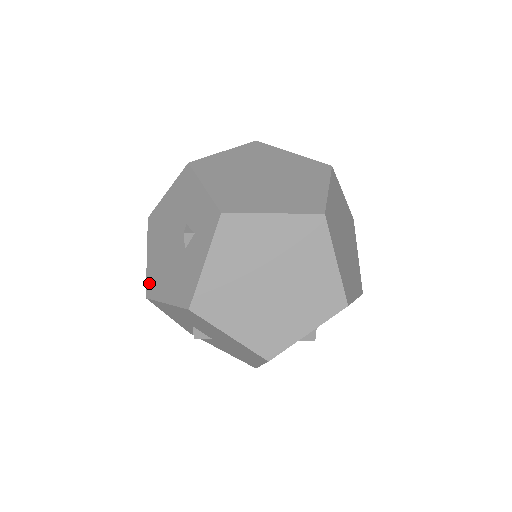
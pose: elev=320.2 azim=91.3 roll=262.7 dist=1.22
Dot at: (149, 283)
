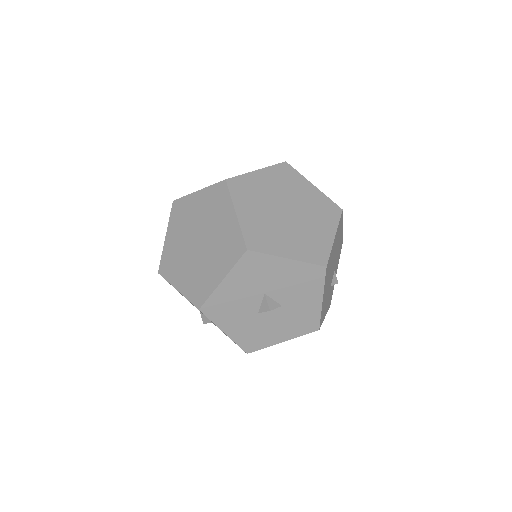
Dot at: occluded
